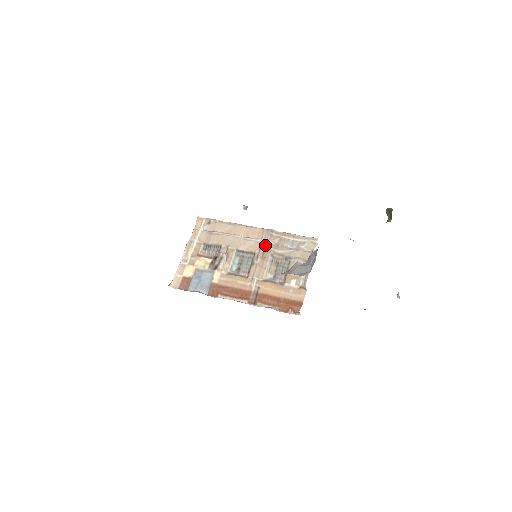
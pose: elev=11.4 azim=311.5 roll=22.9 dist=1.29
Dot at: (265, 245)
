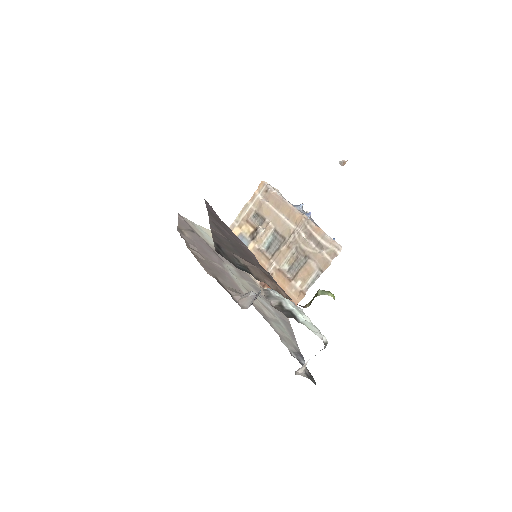
Dot at: (296, 235)
